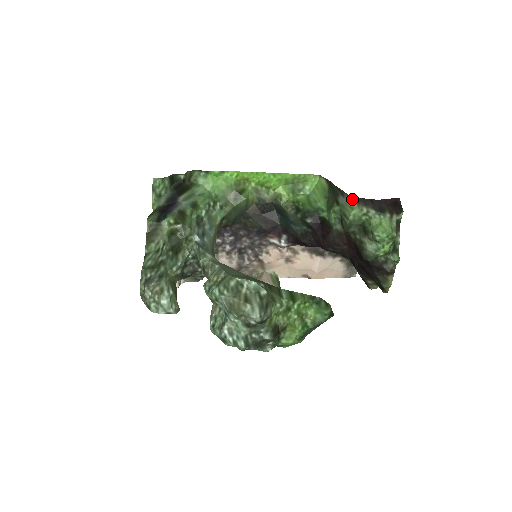
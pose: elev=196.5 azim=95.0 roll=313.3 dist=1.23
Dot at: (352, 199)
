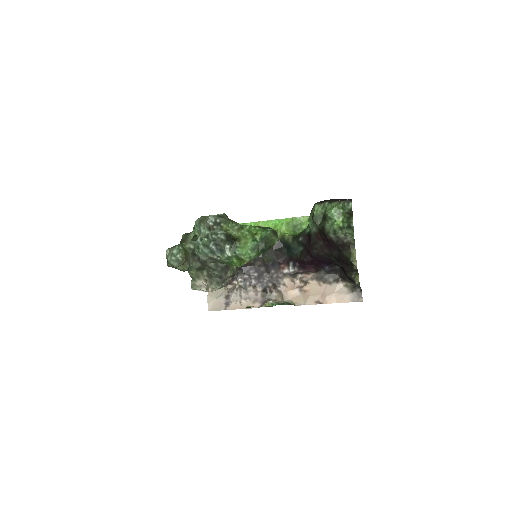
Dot at: (316, 203)
